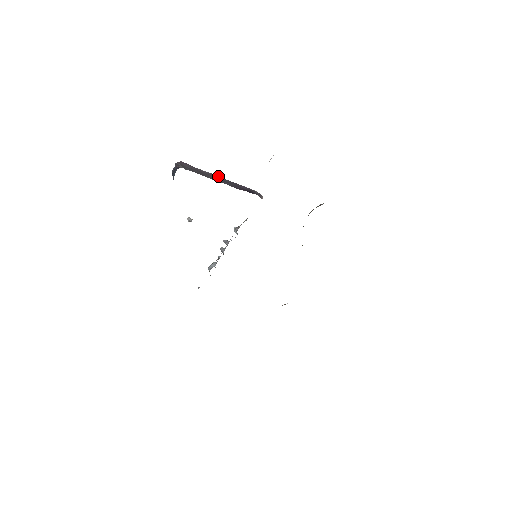
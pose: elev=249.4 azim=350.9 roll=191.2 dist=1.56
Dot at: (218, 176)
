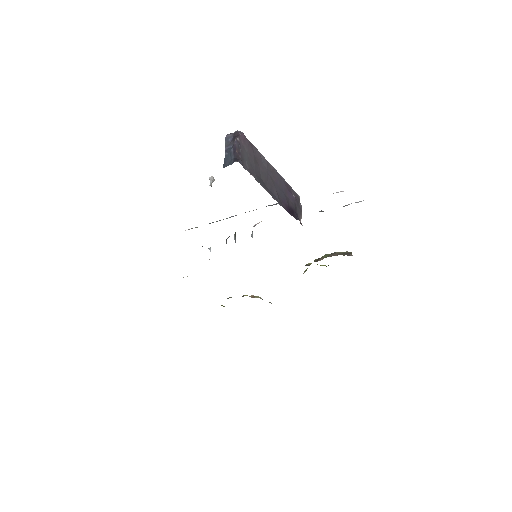
Dot at: (272, 167)
